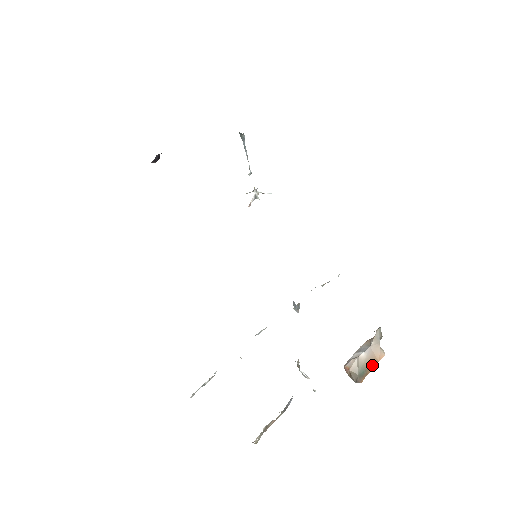
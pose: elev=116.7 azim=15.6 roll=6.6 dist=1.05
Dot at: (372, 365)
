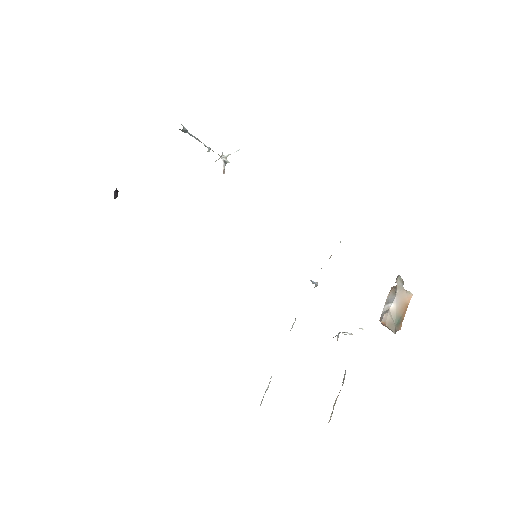
Dot at: (404, 310)
